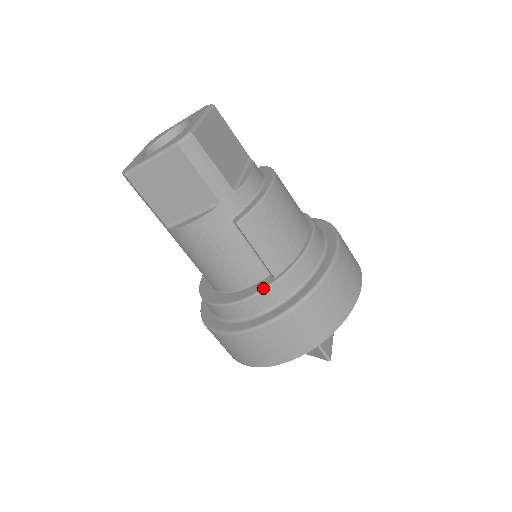
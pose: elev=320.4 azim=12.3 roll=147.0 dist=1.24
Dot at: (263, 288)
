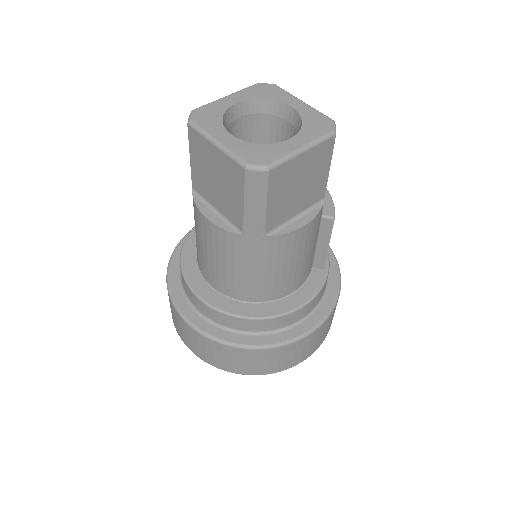
Dot at: (324, 281)
